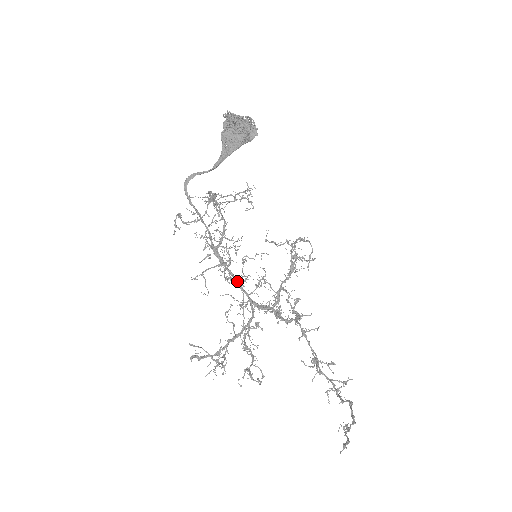
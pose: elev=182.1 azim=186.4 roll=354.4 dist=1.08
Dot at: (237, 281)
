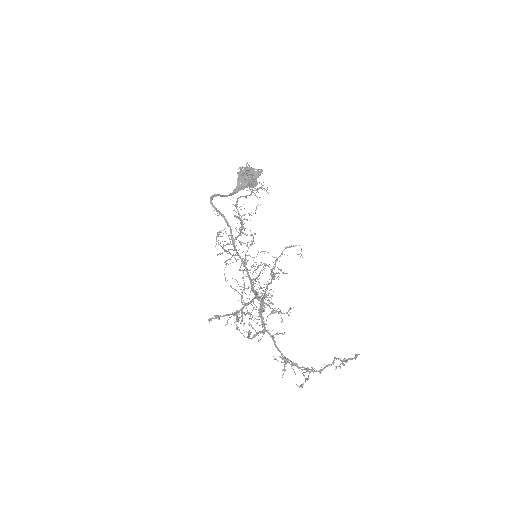
Dot at: (246, 267)
